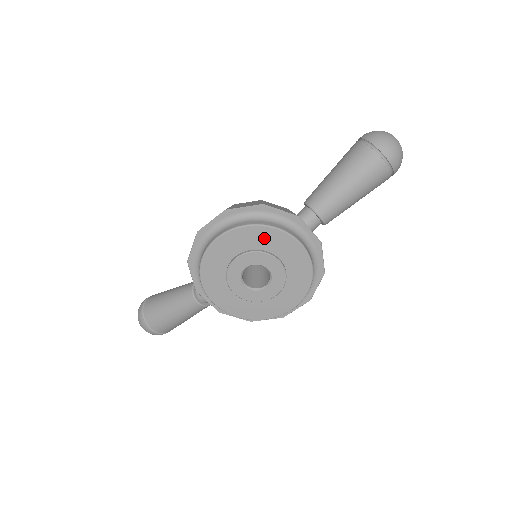
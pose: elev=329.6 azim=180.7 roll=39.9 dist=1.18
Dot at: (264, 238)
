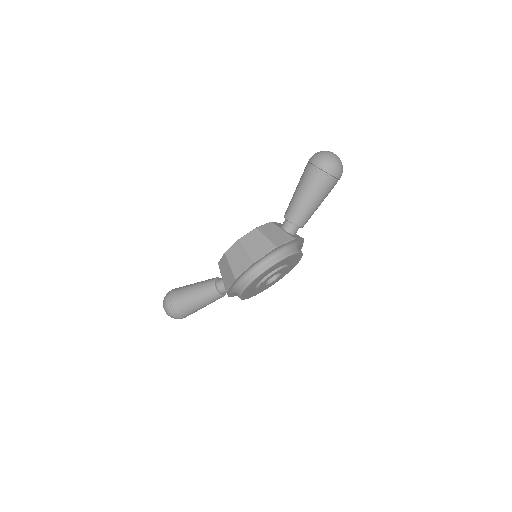
Dot at: (281, 264)
